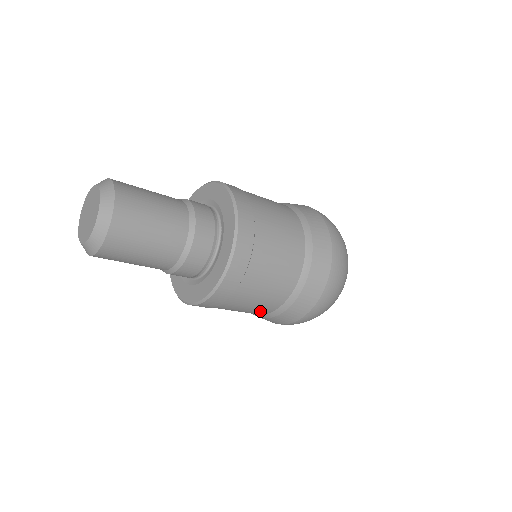
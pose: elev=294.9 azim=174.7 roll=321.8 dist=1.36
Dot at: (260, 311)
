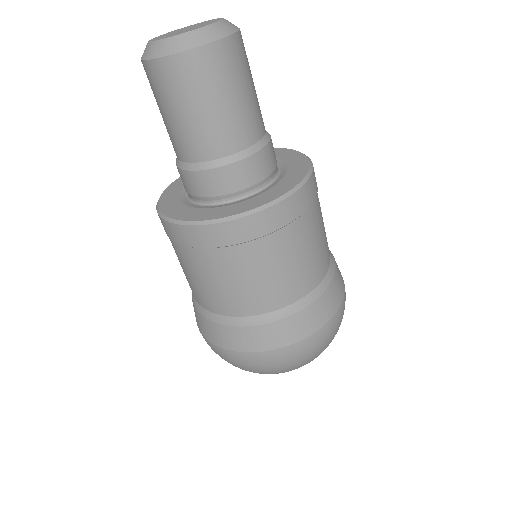
Dot at: (196, 293)
